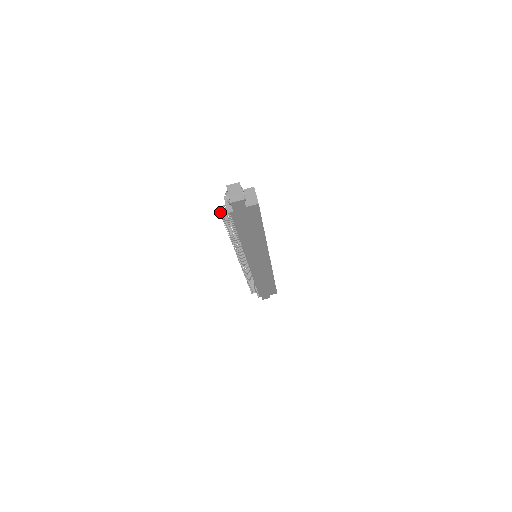
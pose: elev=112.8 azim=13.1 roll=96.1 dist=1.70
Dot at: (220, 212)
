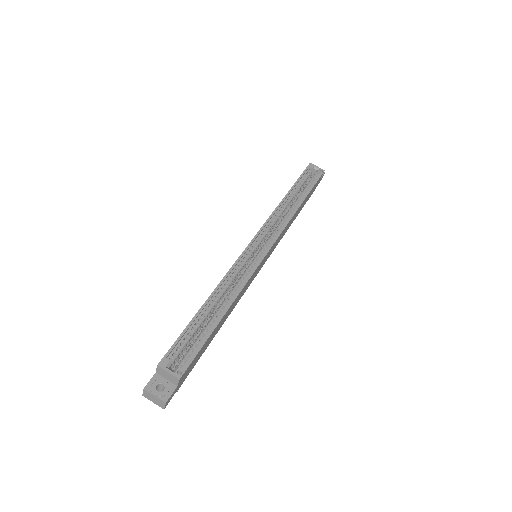
Dot at: occluded
